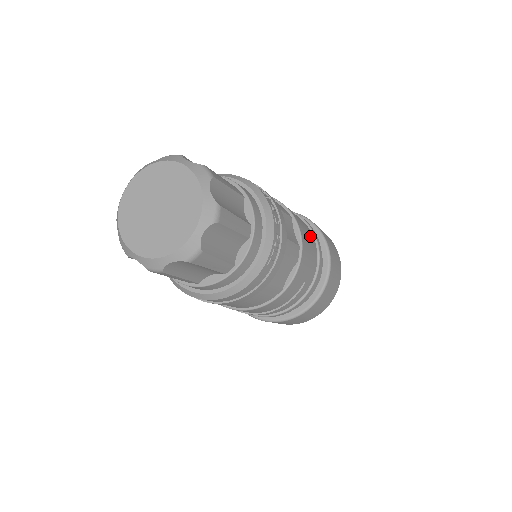
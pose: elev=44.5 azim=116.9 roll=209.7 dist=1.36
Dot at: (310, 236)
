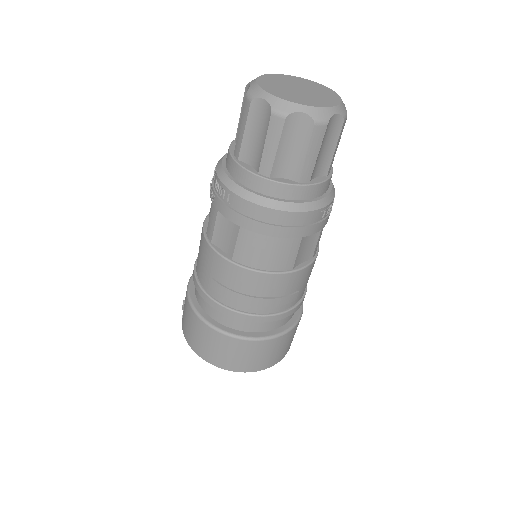
Dot at: occluded
